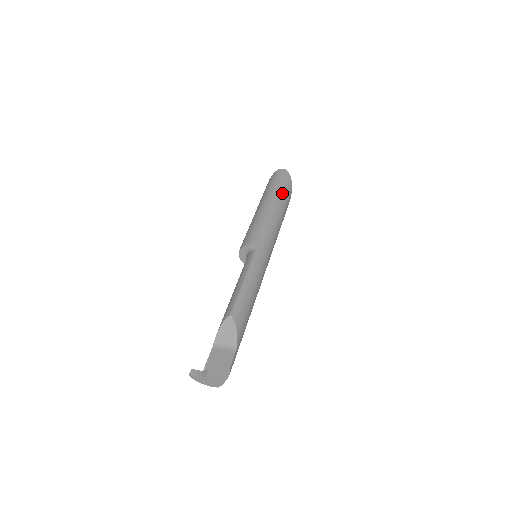
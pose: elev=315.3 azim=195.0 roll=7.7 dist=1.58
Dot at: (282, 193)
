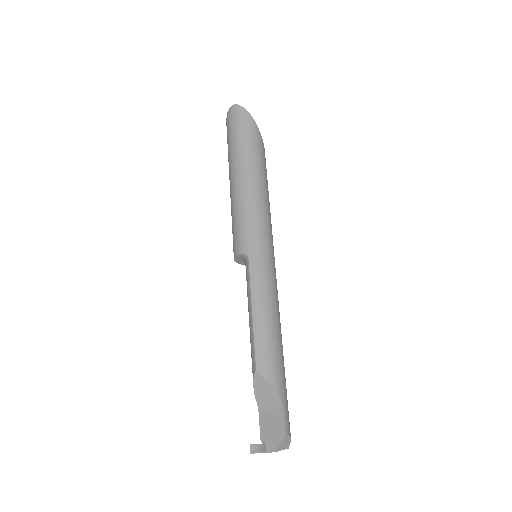
Dot at: (246, 146)
